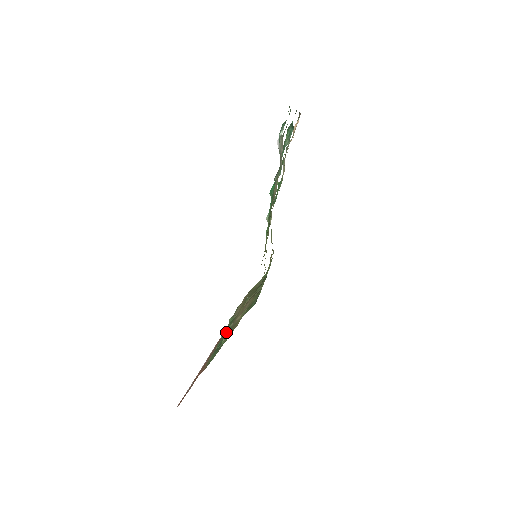
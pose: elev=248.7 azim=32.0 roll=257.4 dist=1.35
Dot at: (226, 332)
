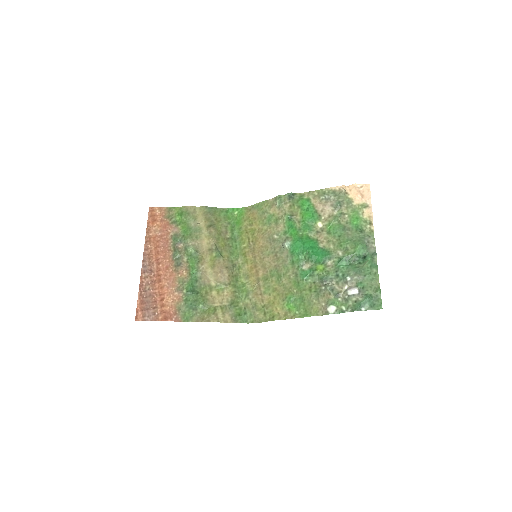
Dot at: (193, 276)
